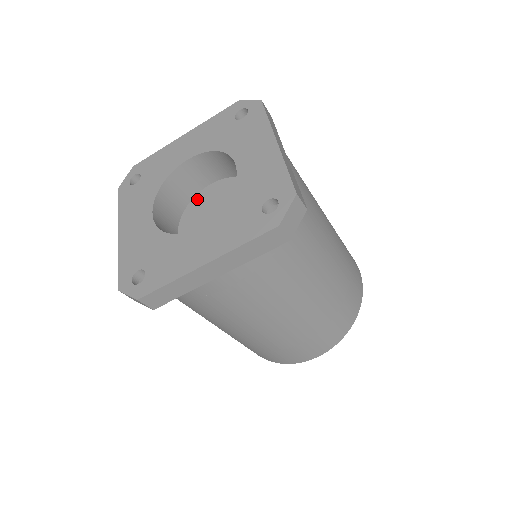
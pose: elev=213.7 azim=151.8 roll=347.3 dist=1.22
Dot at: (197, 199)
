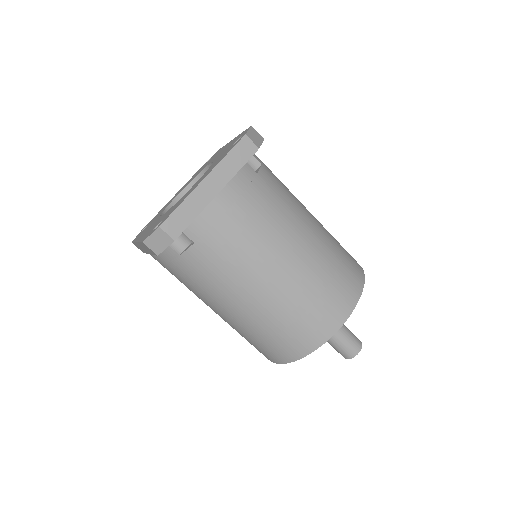
Dot at: occluded
